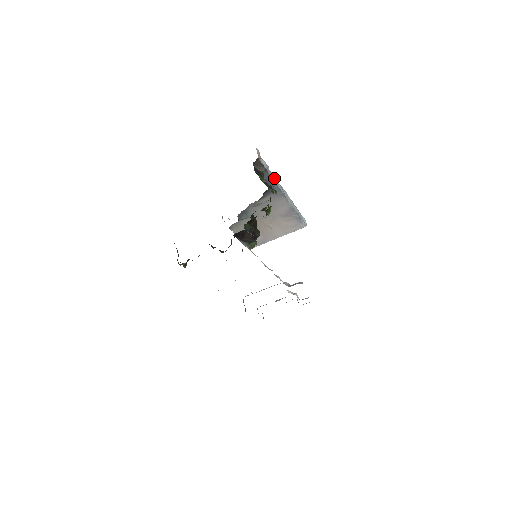
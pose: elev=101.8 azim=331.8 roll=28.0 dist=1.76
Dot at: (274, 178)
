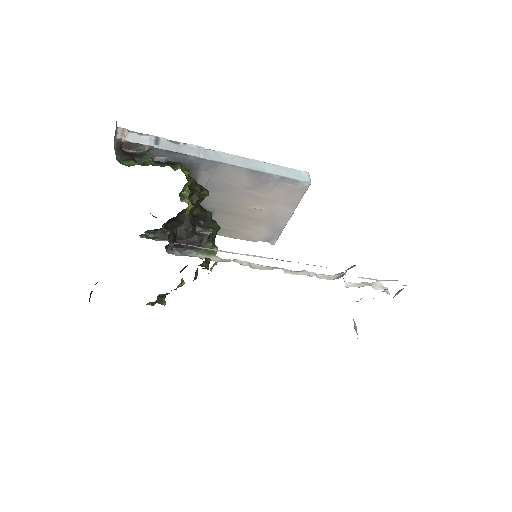
Dot at: (184, 149)
